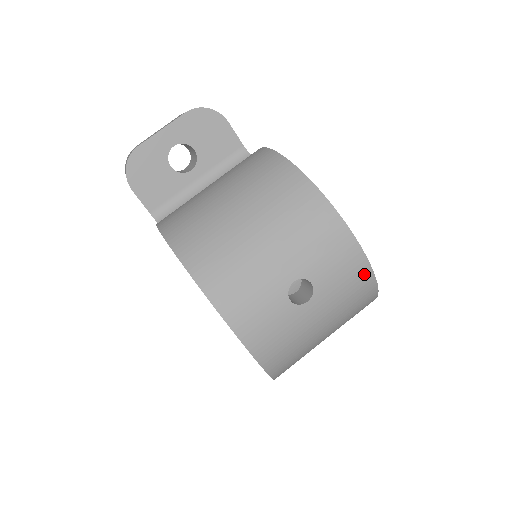
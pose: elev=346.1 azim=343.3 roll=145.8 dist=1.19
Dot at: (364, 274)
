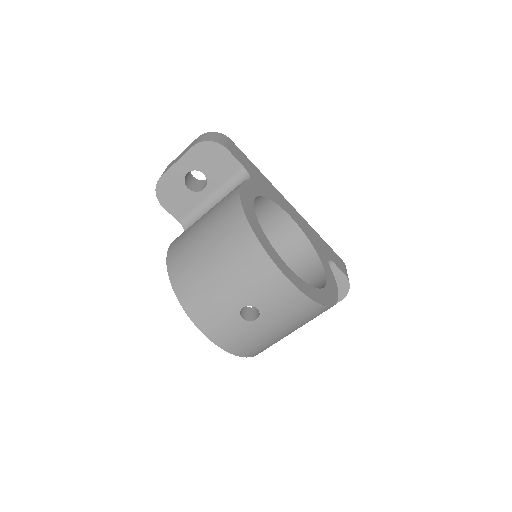
Dot at: (302, 301)
